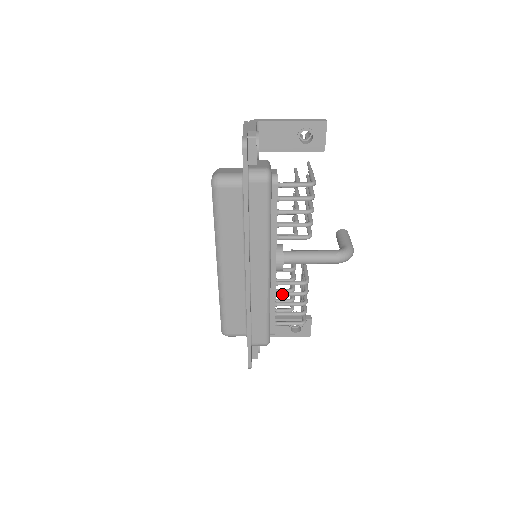
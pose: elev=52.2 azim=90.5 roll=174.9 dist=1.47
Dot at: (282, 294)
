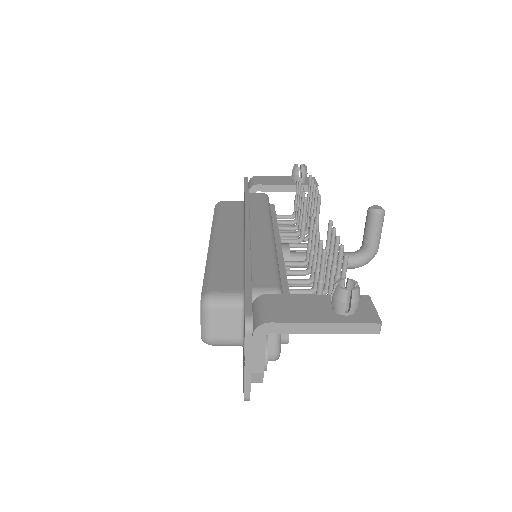
Dot at: occluded
